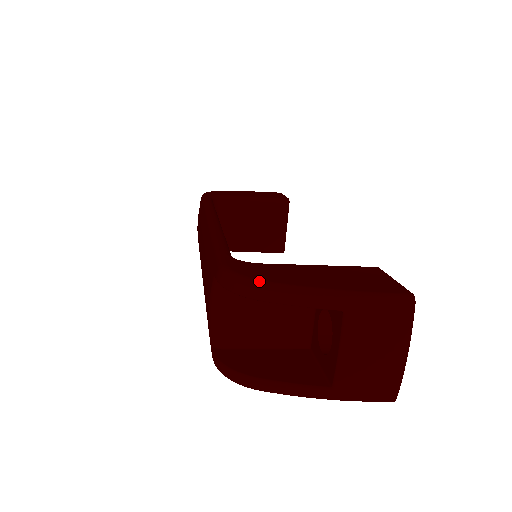
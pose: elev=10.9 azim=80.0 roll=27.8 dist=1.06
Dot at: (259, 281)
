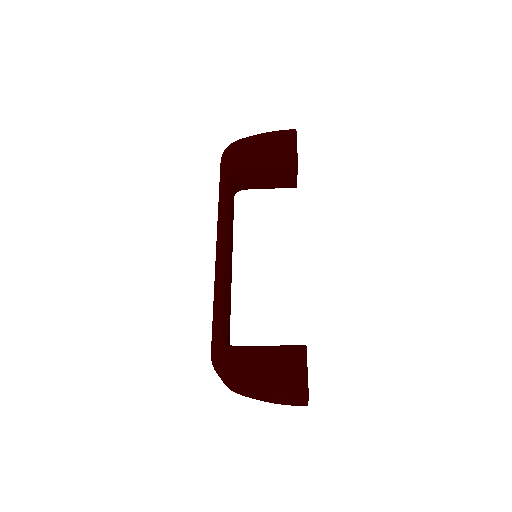
Dot at: (228, 379)
